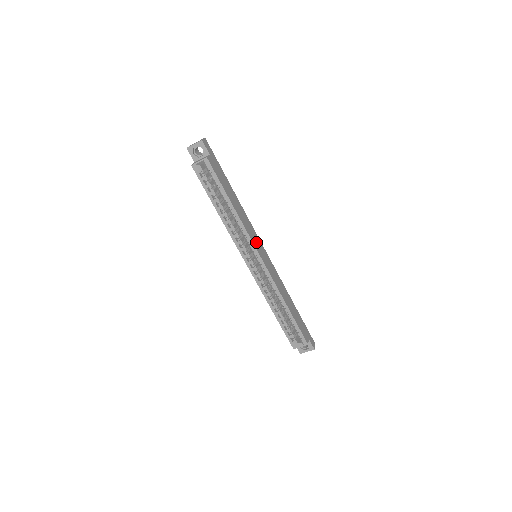
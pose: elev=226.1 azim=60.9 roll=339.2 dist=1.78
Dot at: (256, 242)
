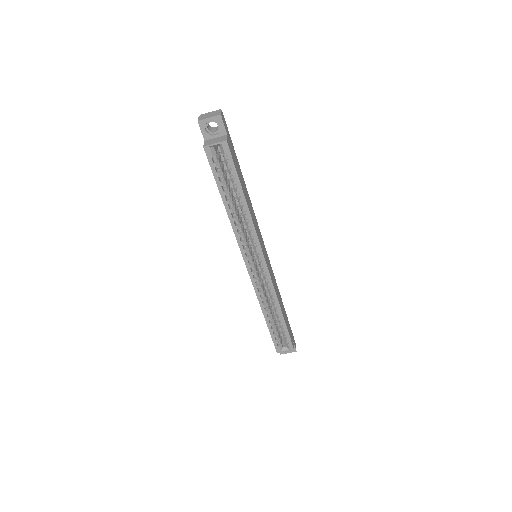
Dot at: (261, 242)
